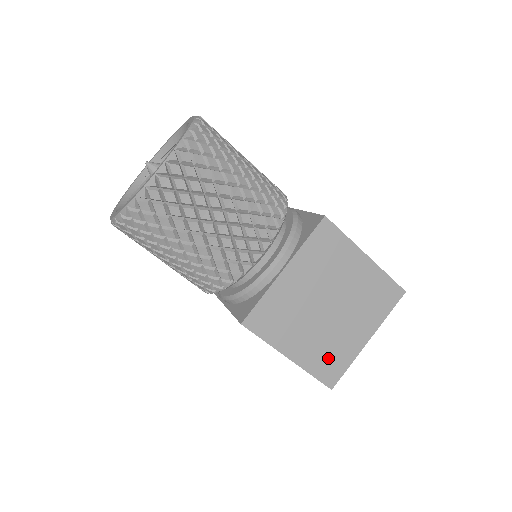
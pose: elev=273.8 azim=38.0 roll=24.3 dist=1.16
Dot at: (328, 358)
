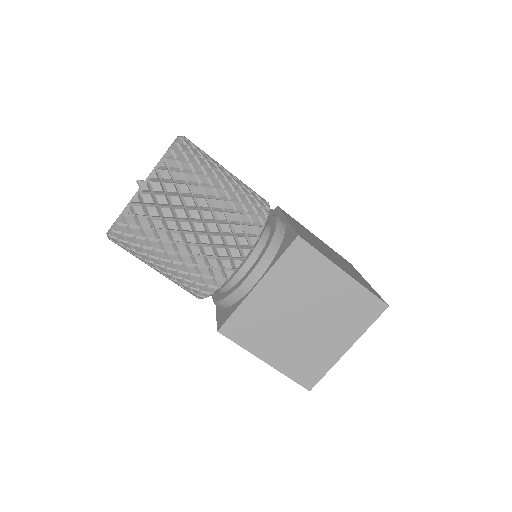
Dot at: (305, 364)
